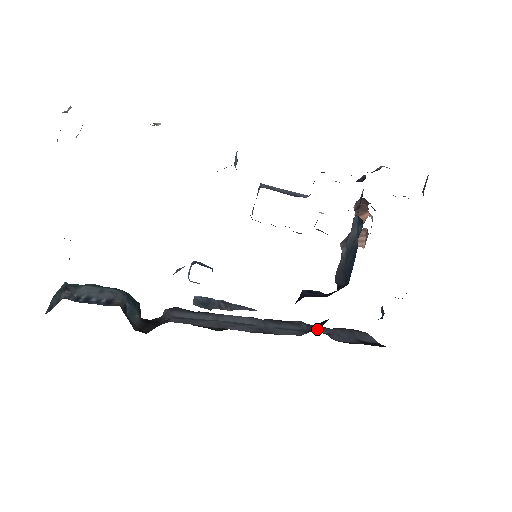
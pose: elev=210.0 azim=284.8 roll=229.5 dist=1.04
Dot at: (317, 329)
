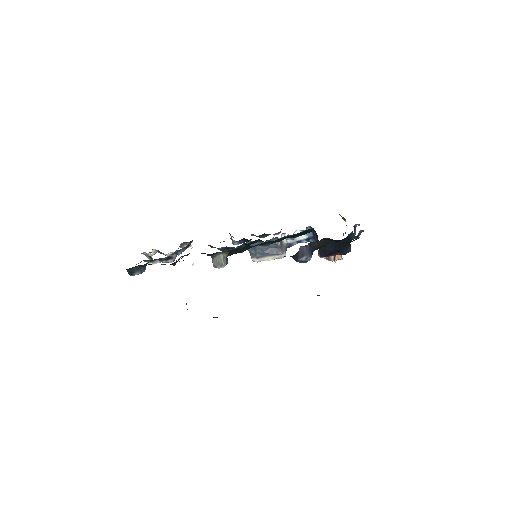
Dot at: occluded
